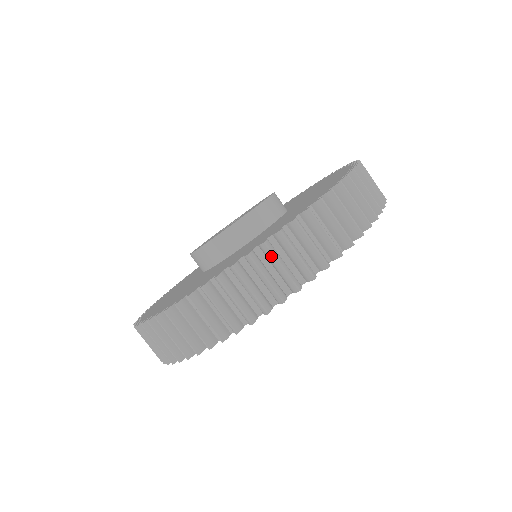
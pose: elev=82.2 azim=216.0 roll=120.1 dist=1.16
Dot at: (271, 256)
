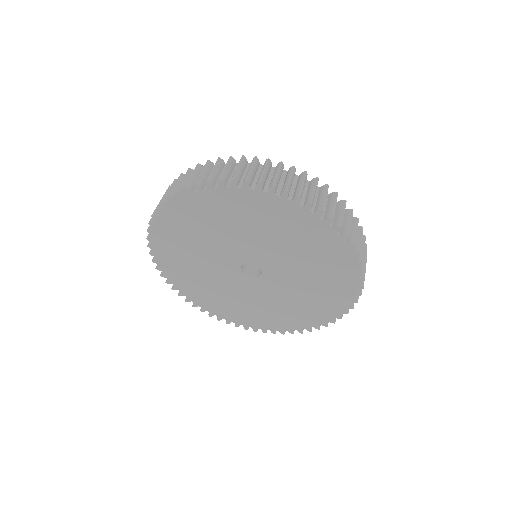
Dot at: (350, 215)
